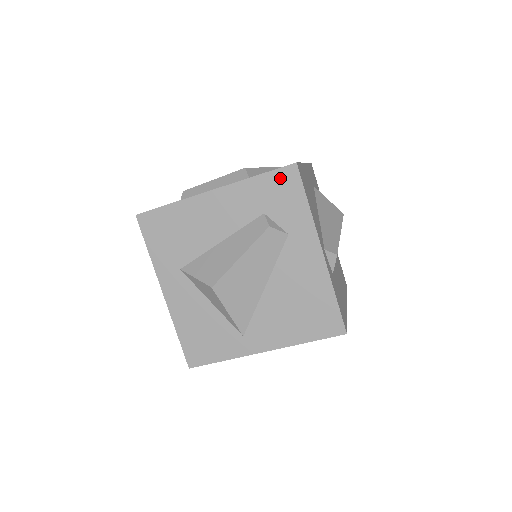
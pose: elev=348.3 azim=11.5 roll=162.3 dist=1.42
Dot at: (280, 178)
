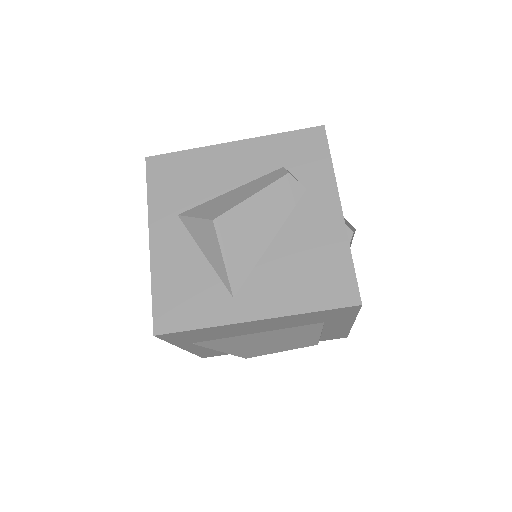
Dot at: (306, 137)
